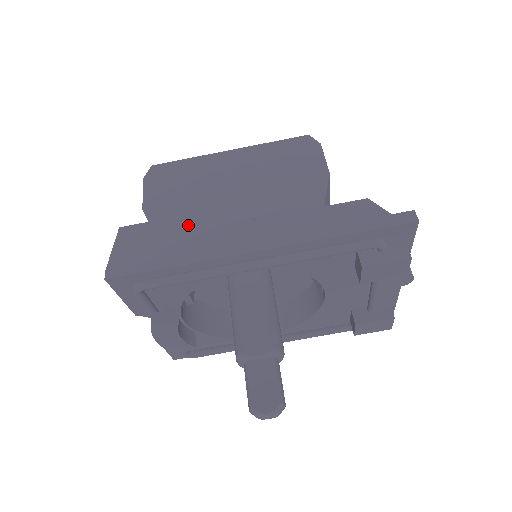
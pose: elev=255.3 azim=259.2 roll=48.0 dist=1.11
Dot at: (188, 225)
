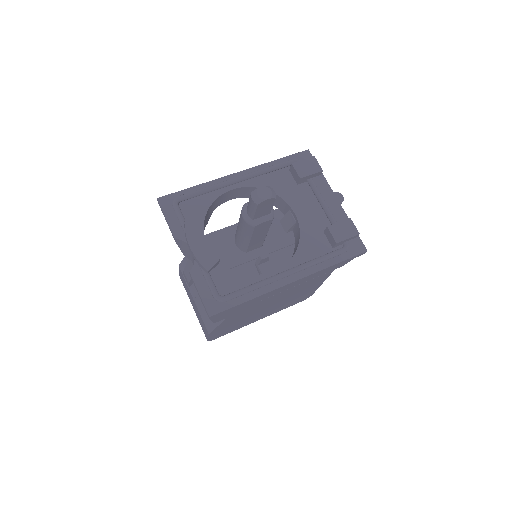
Dot at: occluded
